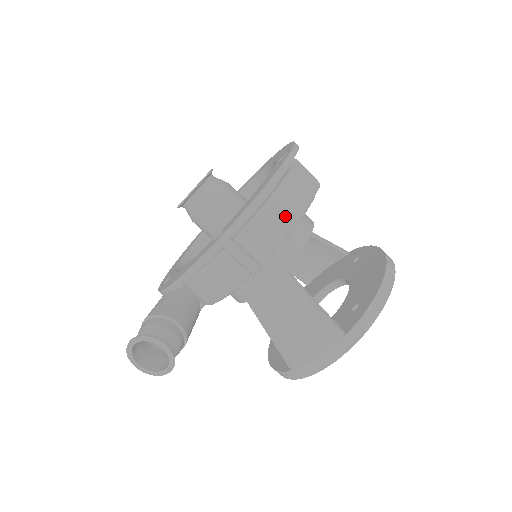
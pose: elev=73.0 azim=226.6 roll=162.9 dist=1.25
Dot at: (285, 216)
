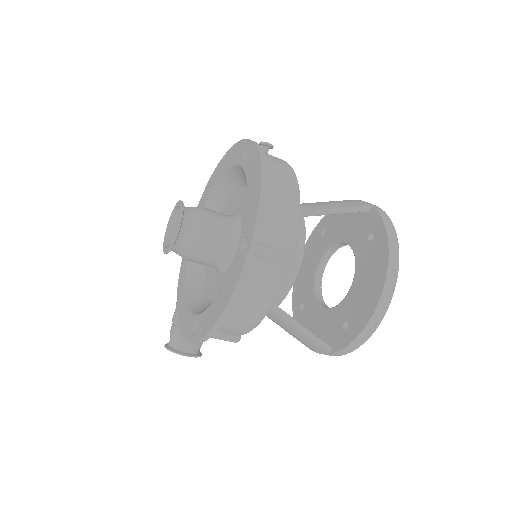
Dot at: (251, 316)
